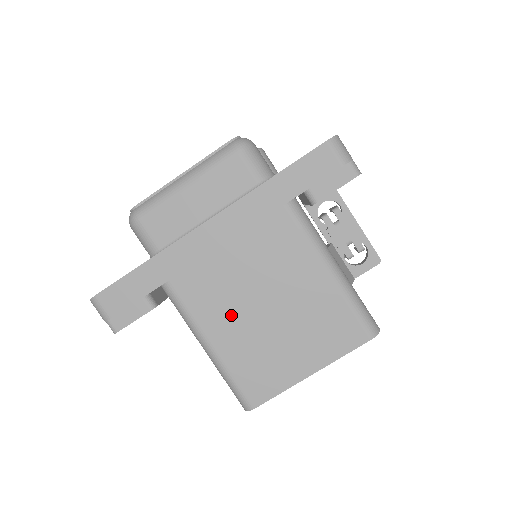
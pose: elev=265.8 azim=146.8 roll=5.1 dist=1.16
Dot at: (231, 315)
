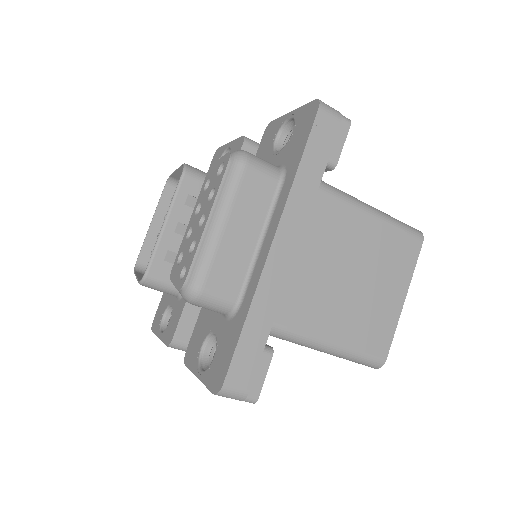
Dot at: (328, 305)
